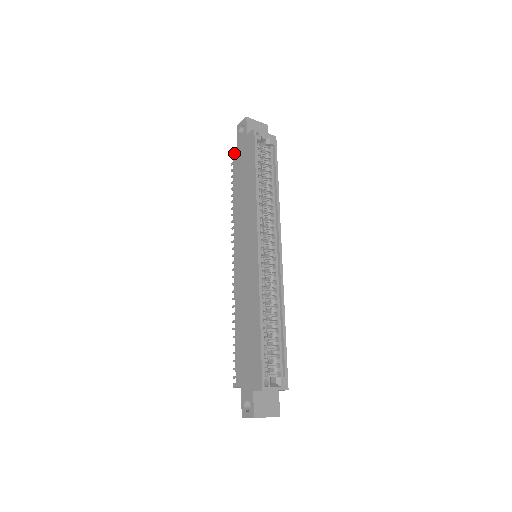
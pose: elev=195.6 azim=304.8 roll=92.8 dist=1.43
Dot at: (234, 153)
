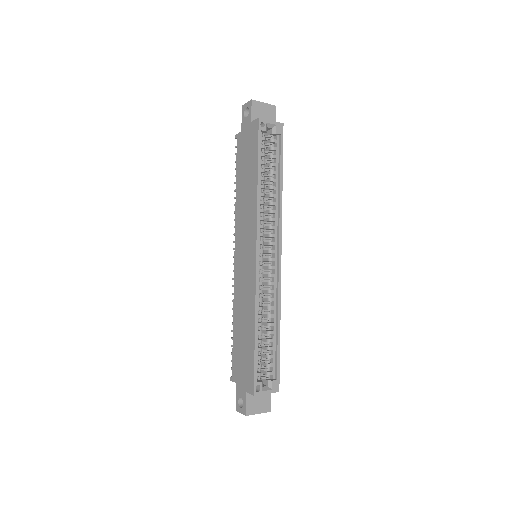
Dot at: (238, 138)
